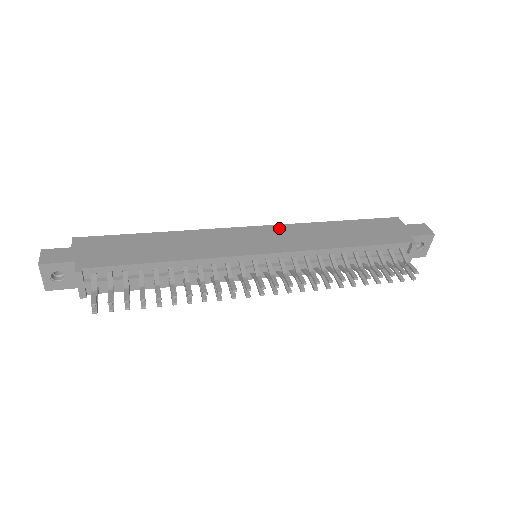
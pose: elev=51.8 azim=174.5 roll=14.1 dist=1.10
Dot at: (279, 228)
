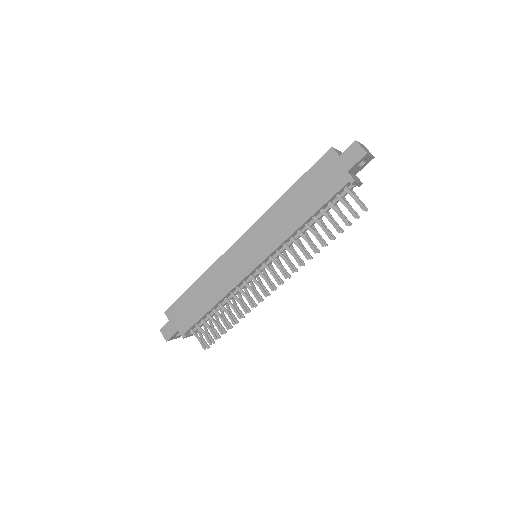
Dot at: (255, 229)
